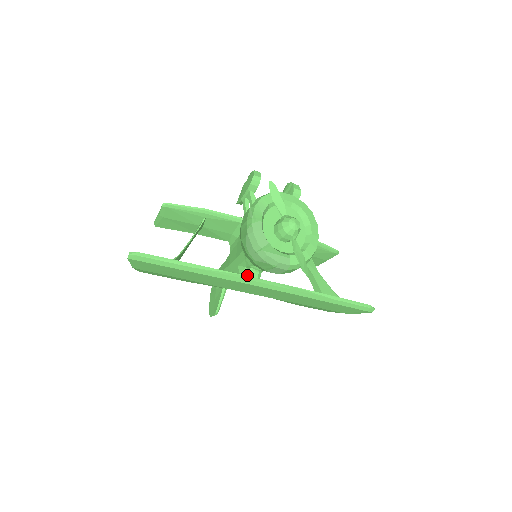
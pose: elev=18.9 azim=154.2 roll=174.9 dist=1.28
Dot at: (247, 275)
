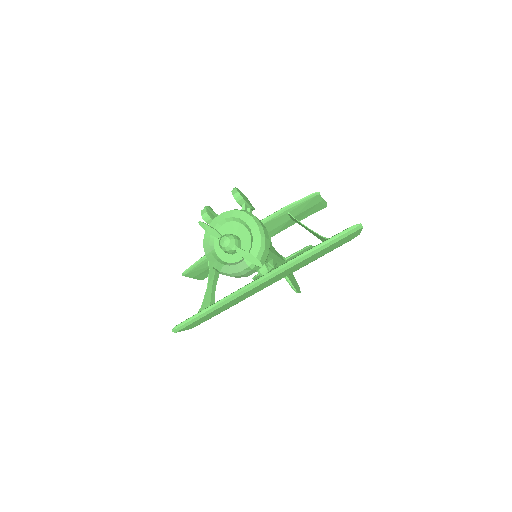
Dot at: occluded
